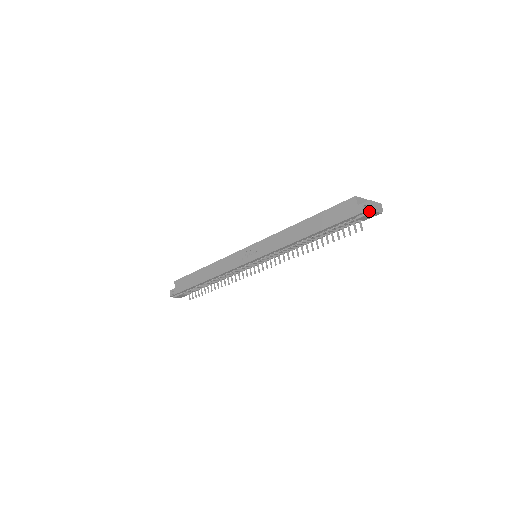
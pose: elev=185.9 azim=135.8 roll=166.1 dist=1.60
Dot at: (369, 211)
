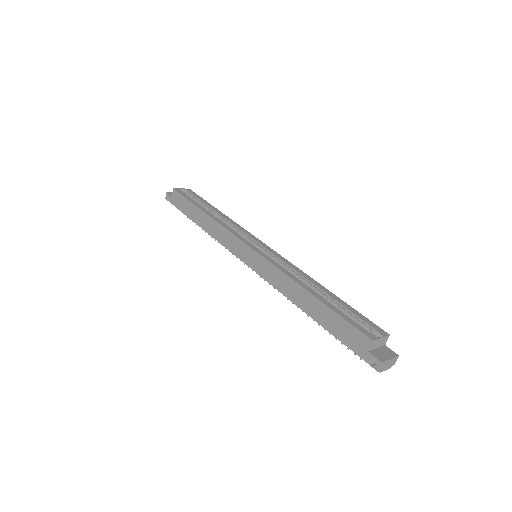
Dot at: (375, 366)
